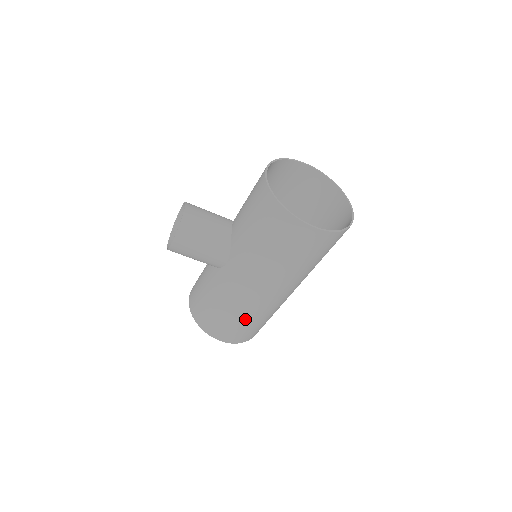
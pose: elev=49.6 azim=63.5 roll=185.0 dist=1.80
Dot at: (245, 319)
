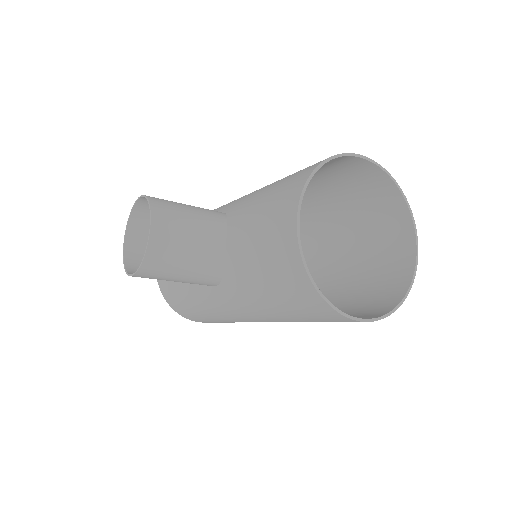
Dot at: (234, 322)
